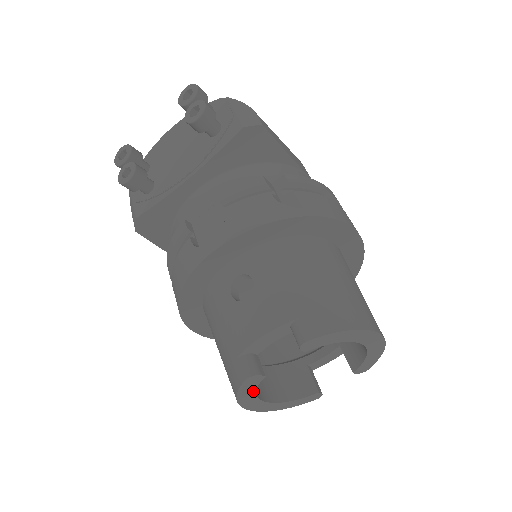
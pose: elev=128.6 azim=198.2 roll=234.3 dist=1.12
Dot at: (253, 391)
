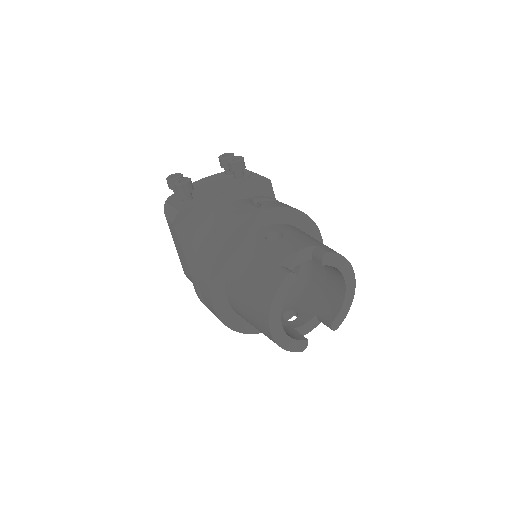
Dot at: (284, 297)
